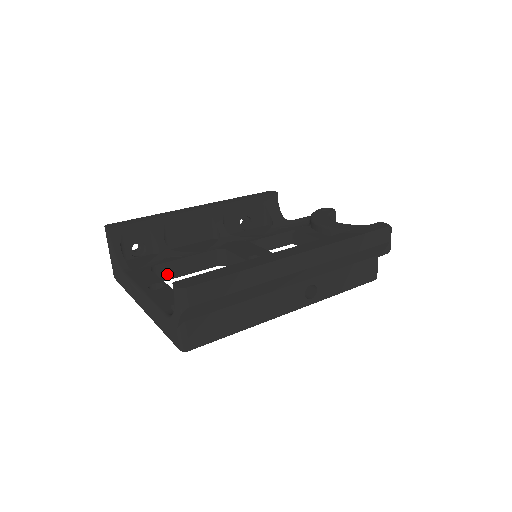
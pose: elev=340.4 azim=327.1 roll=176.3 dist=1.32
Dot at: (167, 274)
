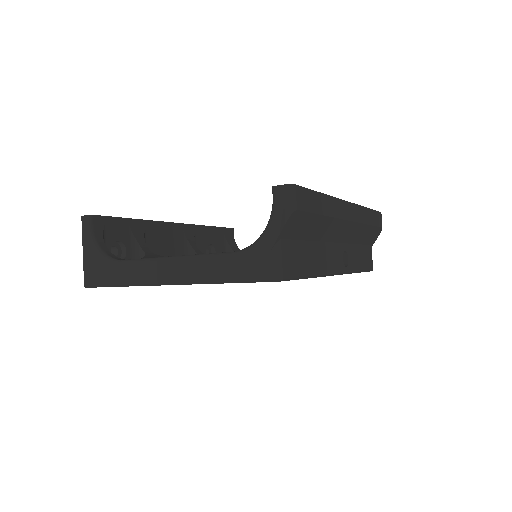
Dot at: occluded
